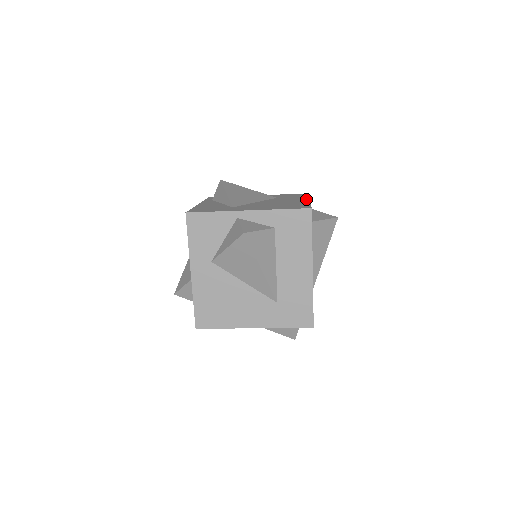
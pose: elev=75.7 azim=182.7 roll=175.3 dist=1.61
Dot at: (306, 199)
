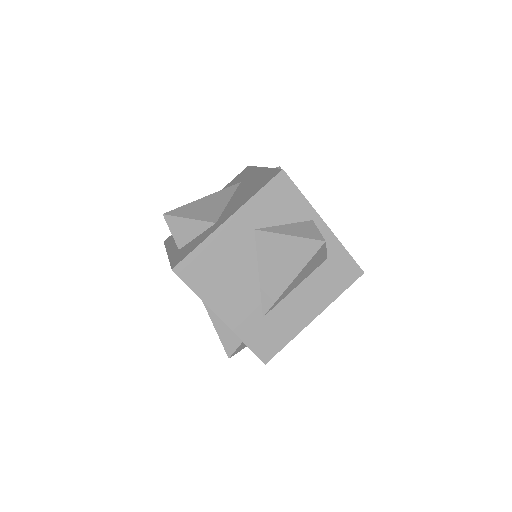
Dot at: occluded
